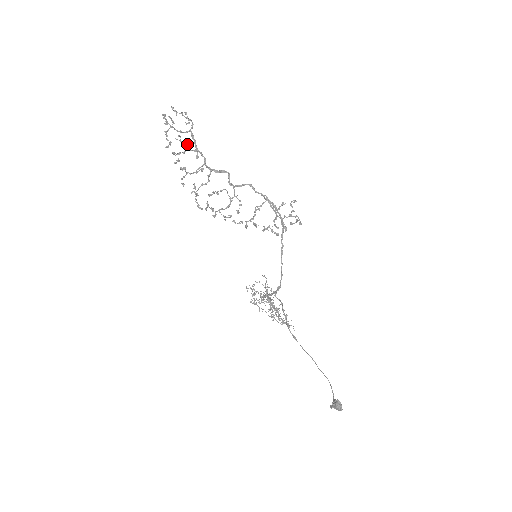
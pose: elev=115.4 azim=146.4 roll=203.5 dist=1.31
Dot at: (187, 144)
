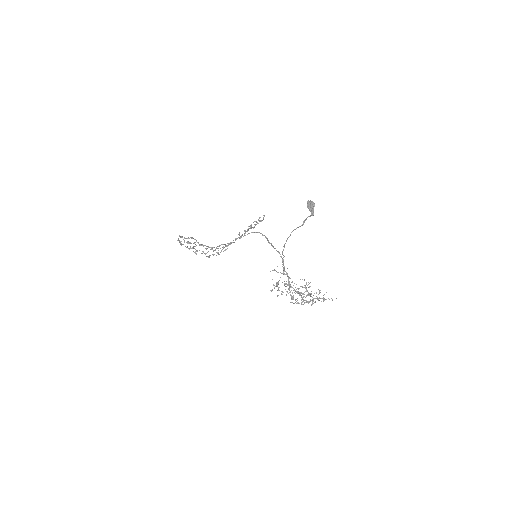
Dot at: (194, 243)
